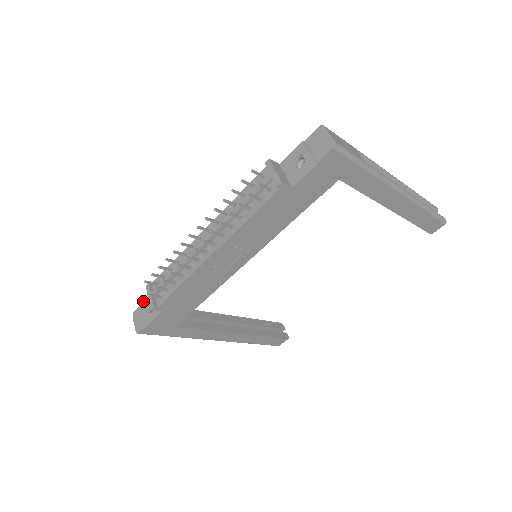
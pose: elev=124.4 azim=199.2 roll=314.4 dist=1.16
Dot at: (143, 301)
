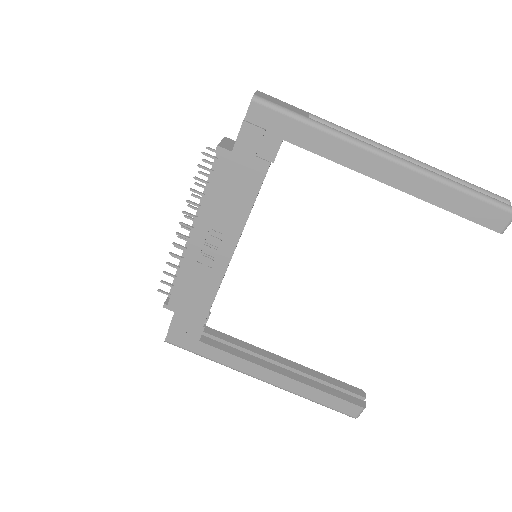
Dot at: occluded
